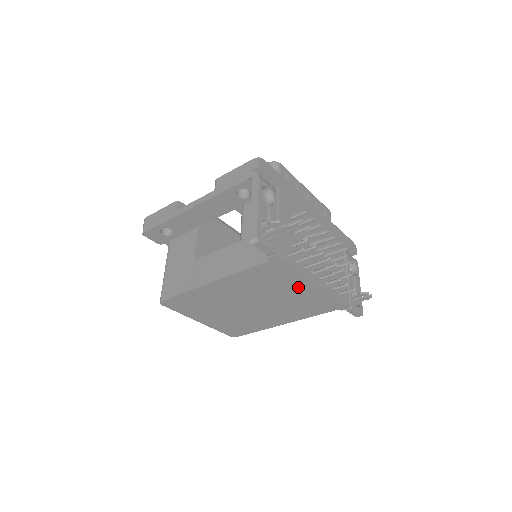
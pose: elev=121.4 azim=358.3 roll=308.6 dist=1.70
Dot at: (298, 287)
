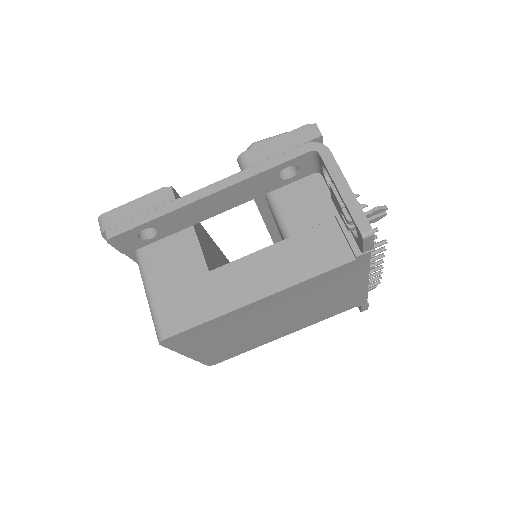
Dot at: (348, 288)
